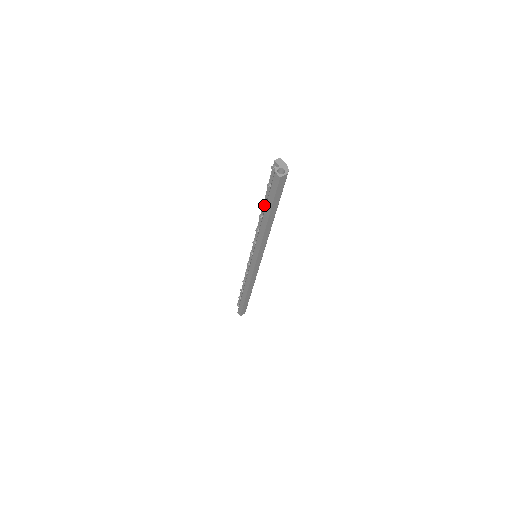
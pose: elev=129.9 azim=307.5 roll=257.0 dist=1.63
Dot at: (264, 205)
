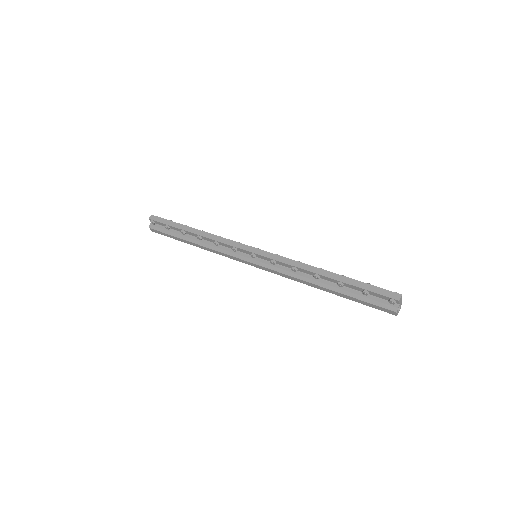
Dot at: (338, 285)
